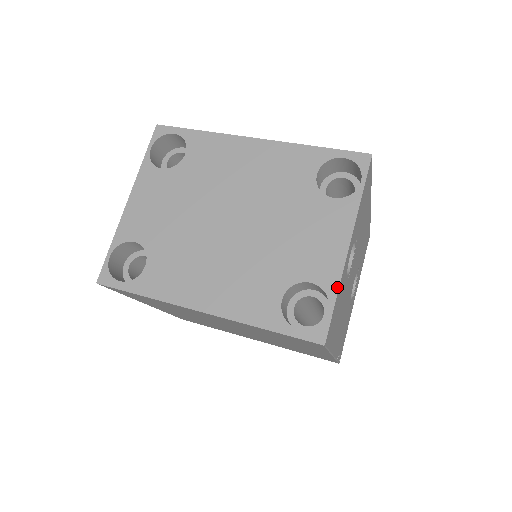
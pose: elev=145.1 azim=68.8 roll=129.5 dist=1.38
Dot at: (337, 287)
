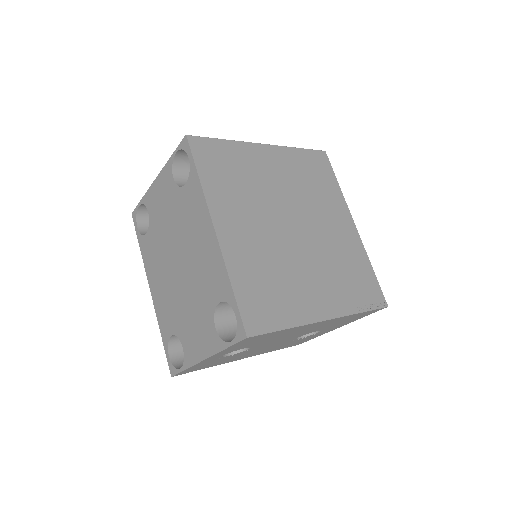
Dot at: (188, 367)
